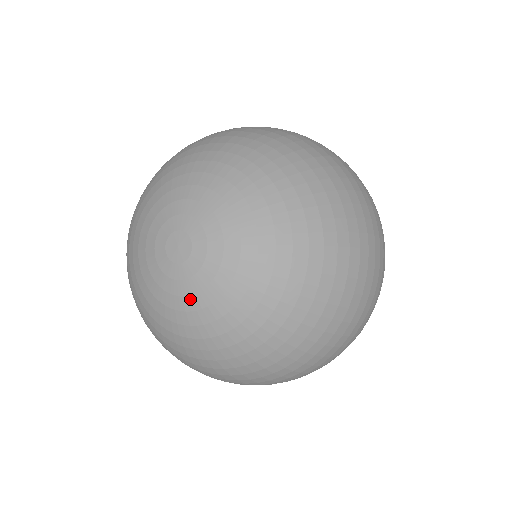
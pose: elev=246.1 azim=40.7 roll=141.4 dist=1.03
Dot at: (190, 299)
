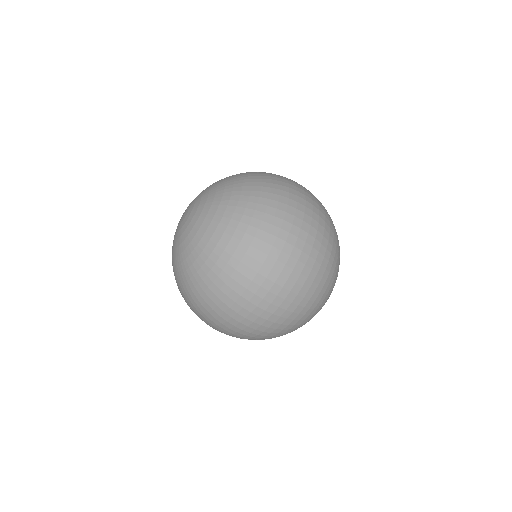
Dot at: (176, 241)
